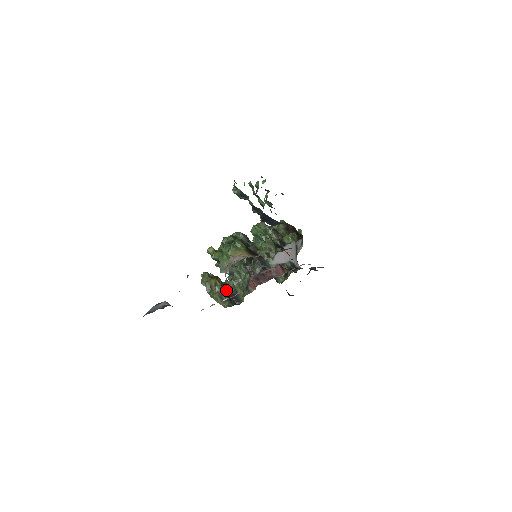
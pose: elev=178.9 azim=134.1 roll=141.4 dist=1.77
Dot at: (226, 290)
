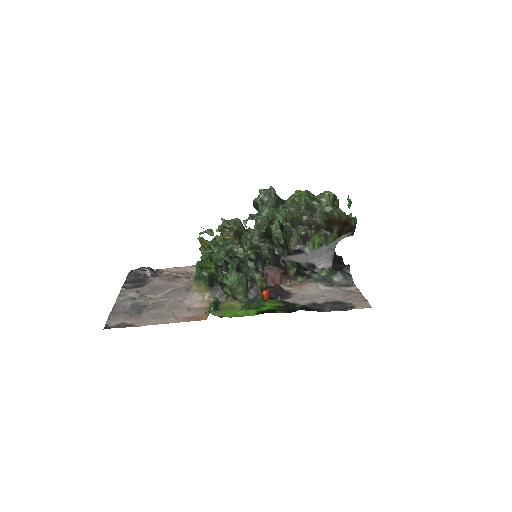
Dot at: occluded
